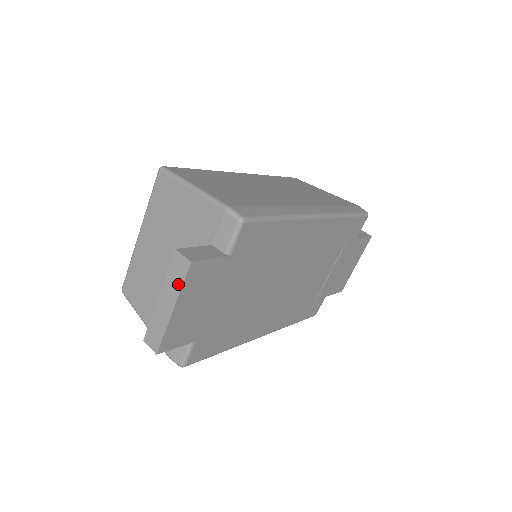
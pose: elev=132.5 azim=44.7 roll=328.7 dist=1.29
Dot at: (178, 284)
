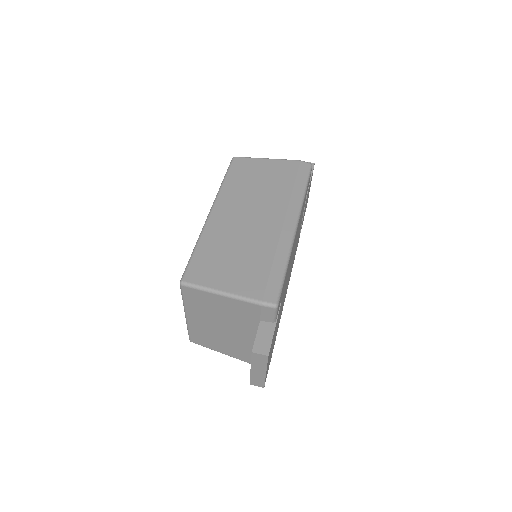
Dot at: (263, 364)
